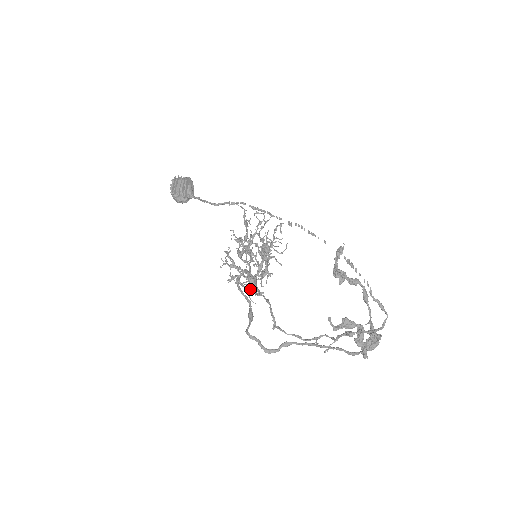
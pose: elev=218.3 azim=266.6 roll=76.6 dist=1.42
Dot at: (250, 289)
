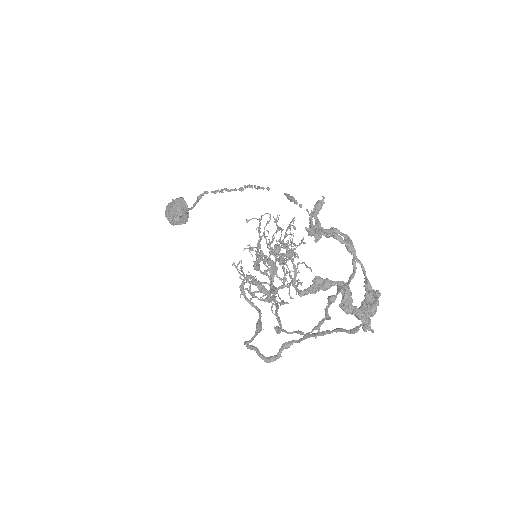
Dot at: (265, 299)
